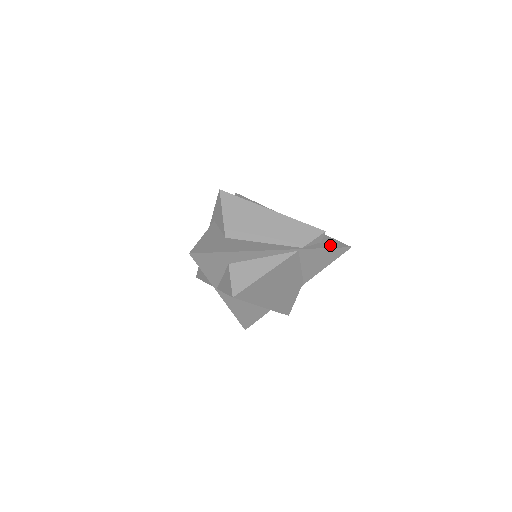
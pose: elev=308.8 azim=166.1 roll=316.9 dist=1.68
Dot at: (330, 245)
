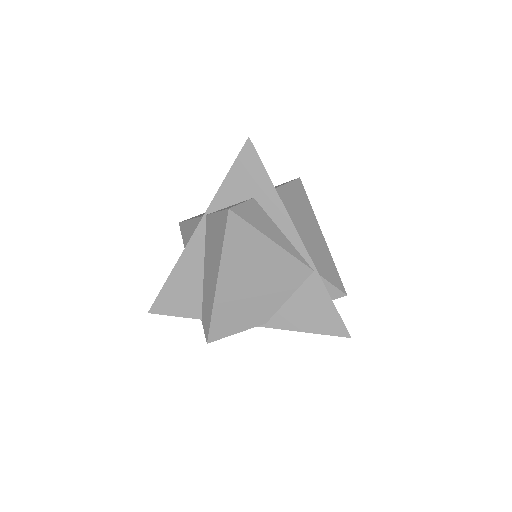
Dot at: (337, 311)
